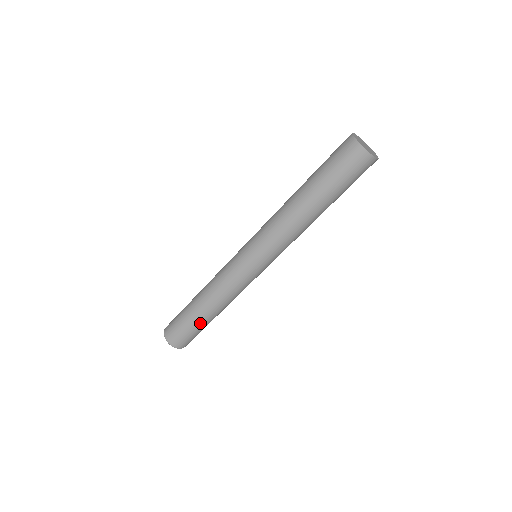
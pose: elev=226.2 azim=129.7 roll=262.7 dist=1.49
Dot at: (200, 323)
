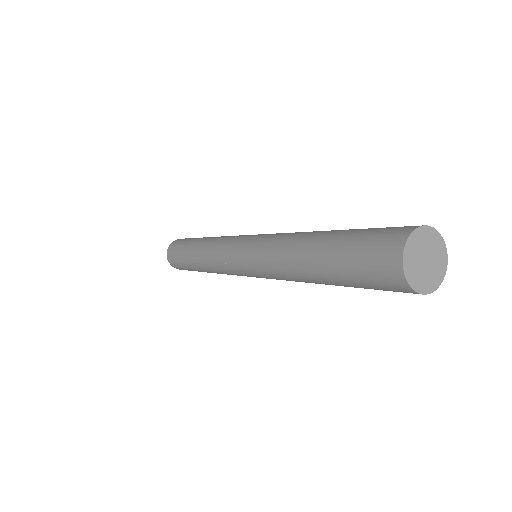
Dot at: (199, 271)
